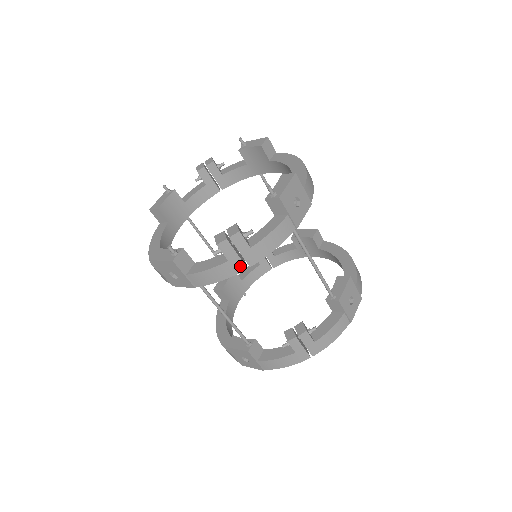
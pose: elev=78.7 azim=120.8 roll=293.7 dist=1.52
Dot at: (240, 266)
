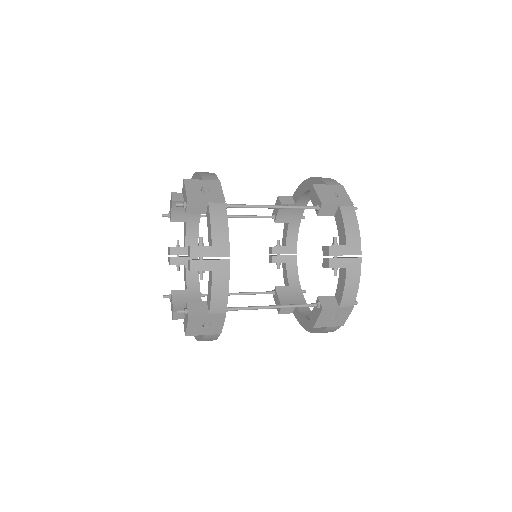
Dot at: (223, 264)
